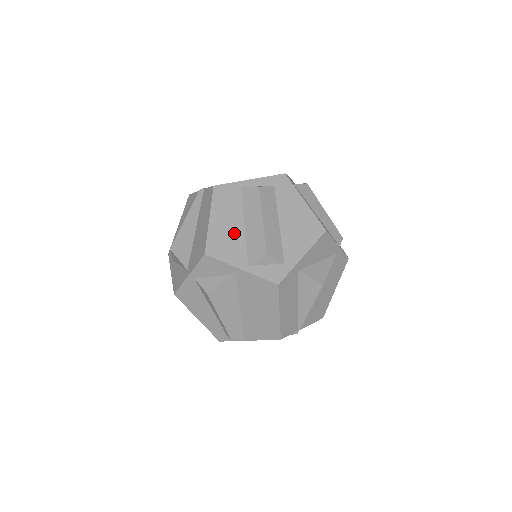
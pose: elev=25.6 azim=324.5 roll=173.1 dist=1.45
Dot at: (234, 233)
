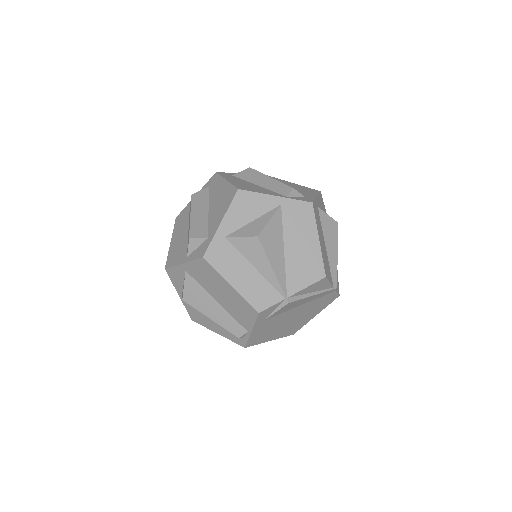
Dot at: (182, 240)
